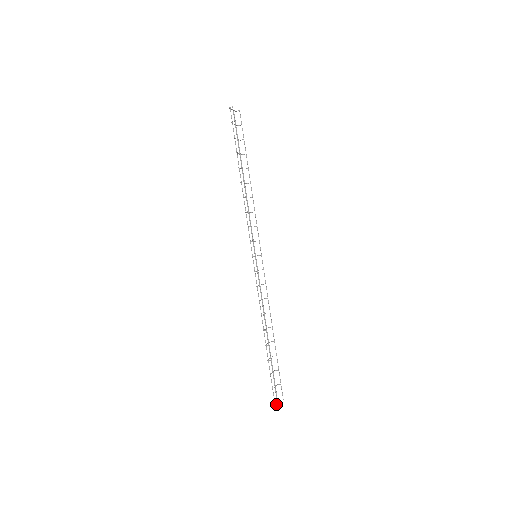
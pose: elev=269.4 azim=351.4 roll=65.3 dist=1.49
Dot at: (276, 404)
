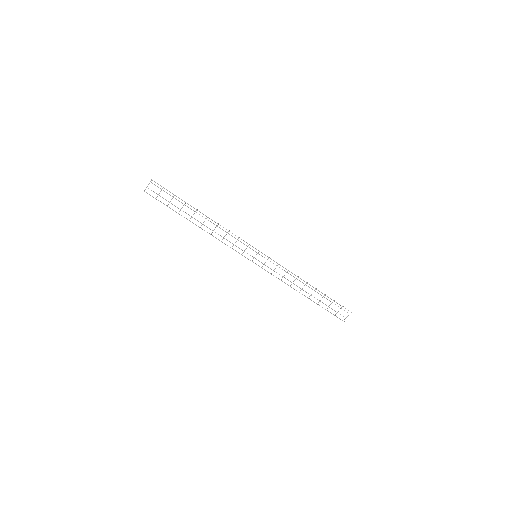
Dot at: (344, 321)
